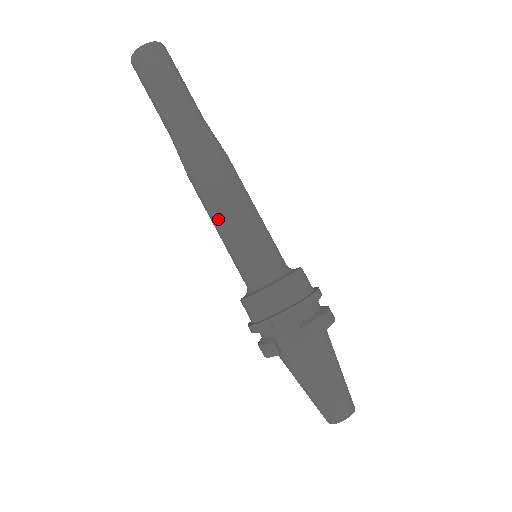
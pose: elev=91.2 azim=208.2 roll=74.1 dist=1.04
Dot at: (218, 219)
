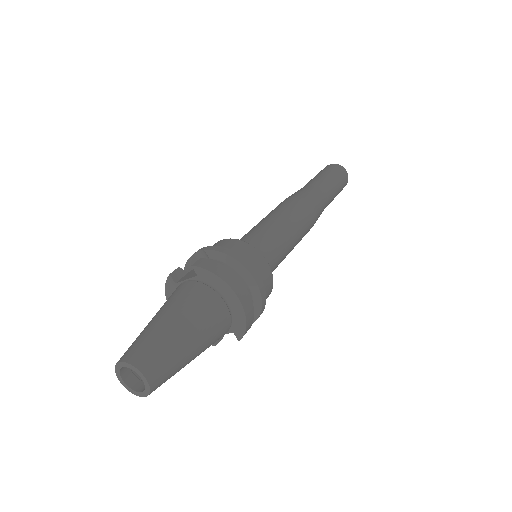
Dot at: occluded
